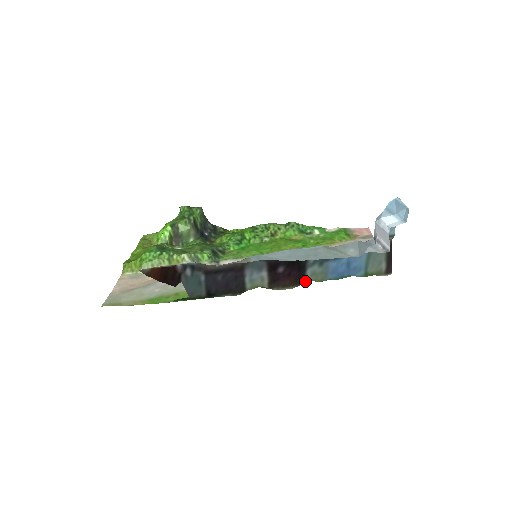
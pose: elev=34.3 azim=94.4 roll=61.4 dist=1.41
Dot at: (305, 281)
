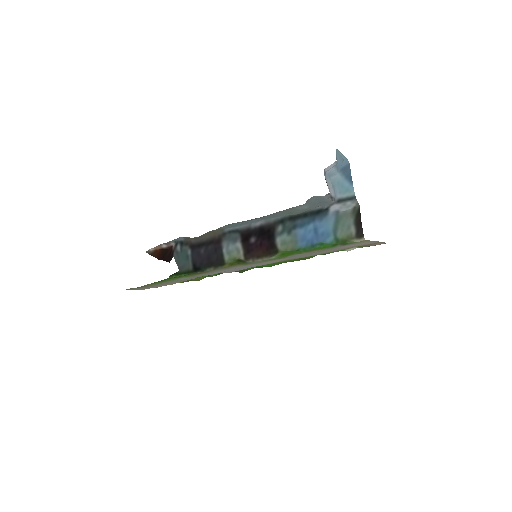
Dot at: (277, 251)
